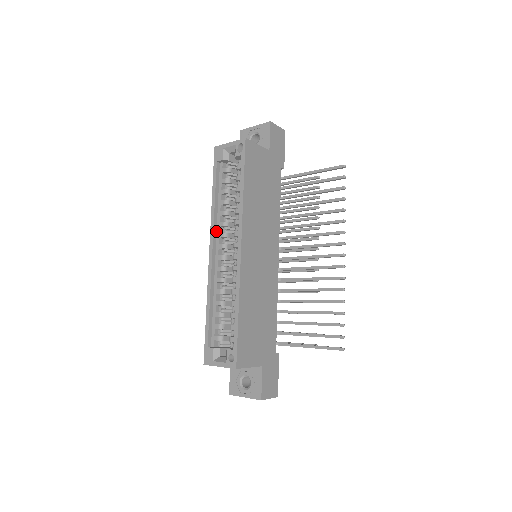
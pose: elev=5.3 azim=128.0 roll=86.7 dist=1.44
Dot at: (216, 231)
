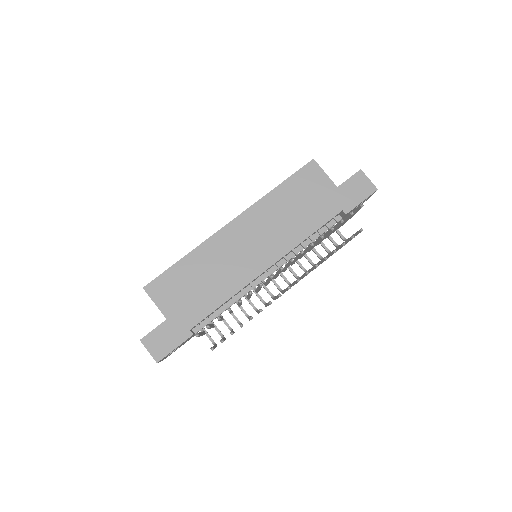
Dot at: occluded
